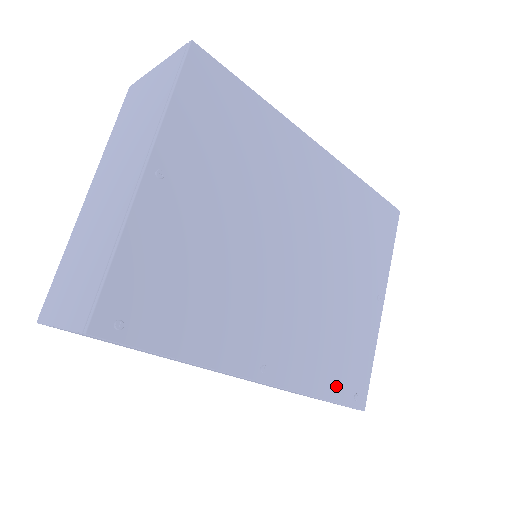
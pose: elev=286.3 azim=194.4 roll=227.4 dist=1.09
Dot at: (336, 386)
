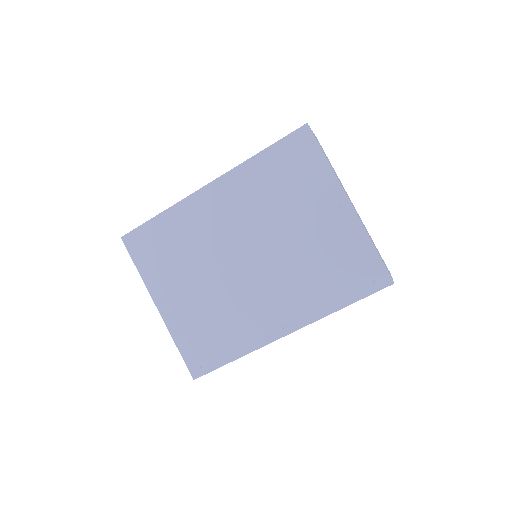
Dot at: (349, 292)
